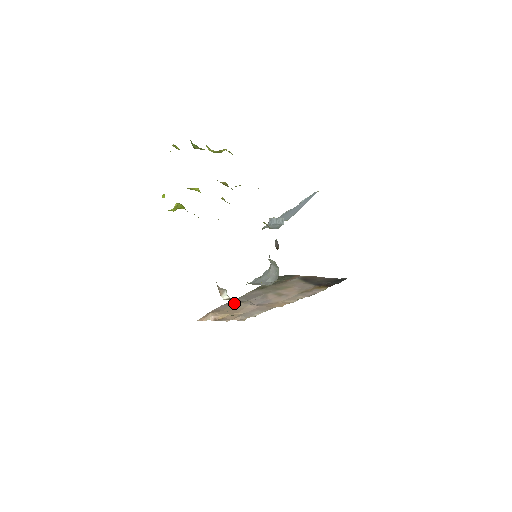
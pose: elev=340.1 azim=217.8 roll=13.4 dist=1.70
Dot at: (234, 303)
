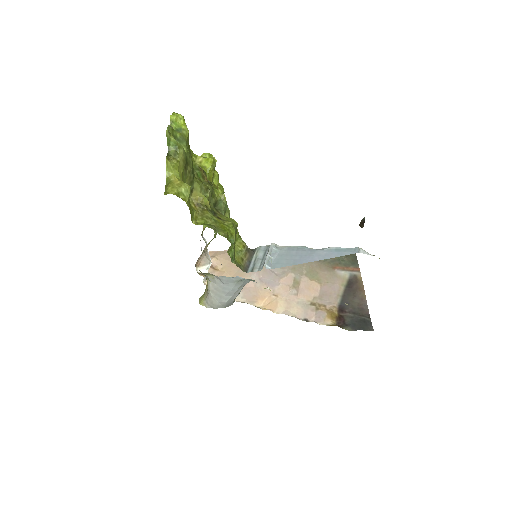
Dot at: occluded
